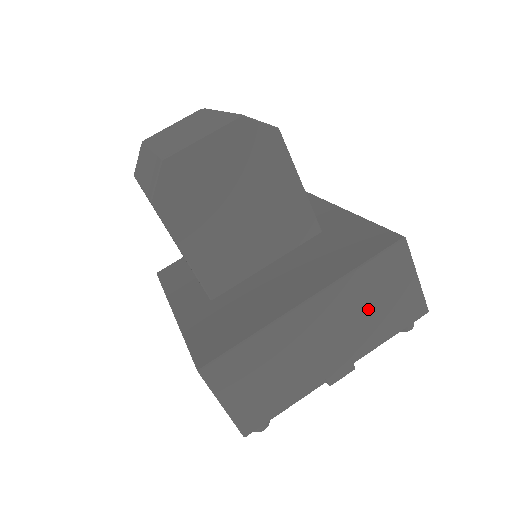
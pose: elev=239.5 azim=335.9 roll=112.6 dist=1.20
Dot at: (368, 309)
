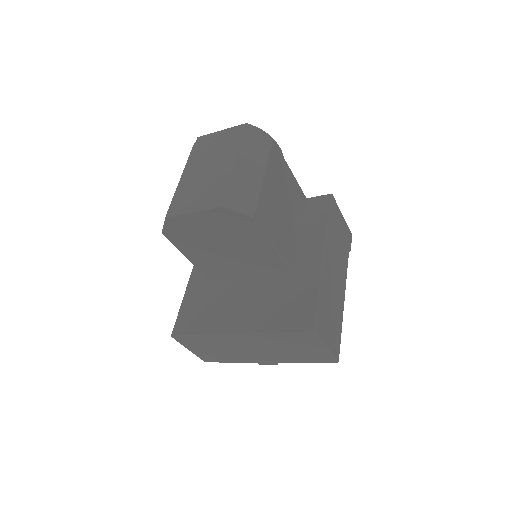
Dot at: (285, 349)
